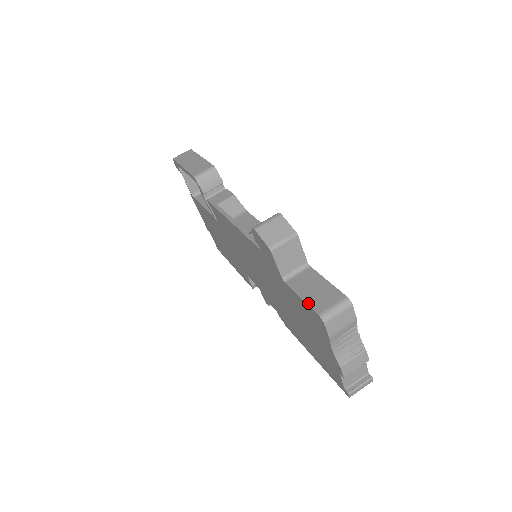
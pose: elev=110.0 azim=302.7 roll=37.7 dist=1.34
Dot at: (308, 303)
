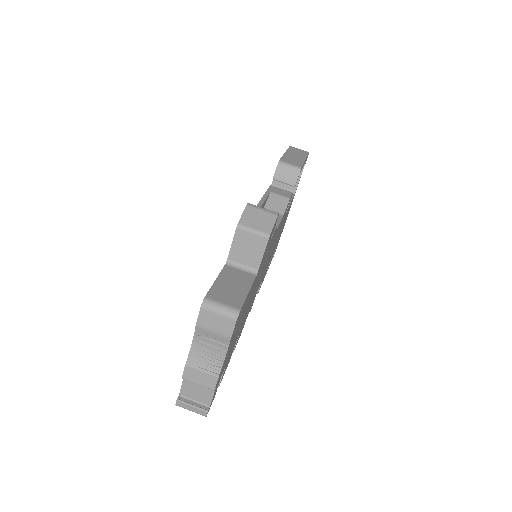
Dot at: (213, 286)
